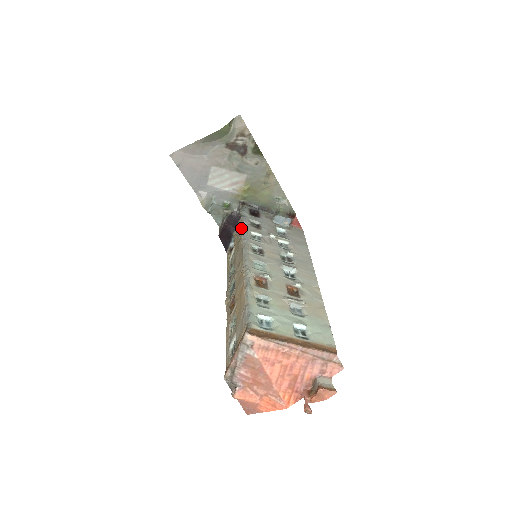
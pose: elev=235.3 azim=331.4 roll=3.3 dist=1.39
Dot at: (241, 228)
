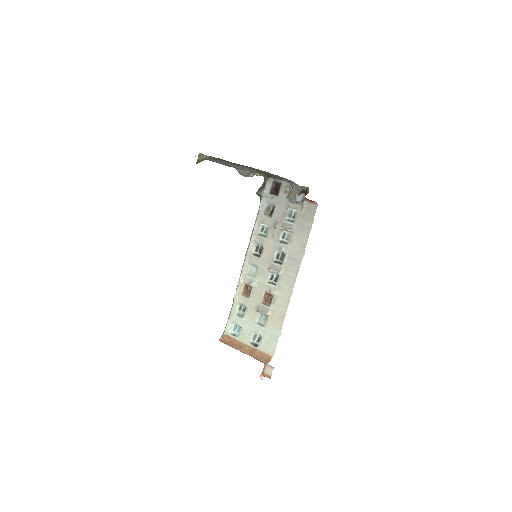
Dot at: (256, 217)
